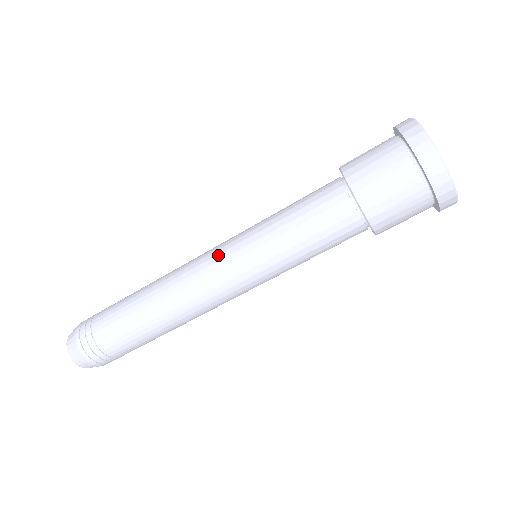
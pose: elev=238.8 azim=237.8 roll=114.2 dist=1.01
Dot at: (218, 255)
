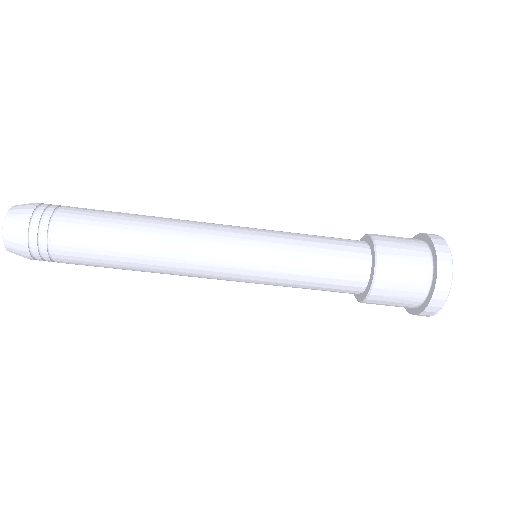
Dot at: (230, 253)
